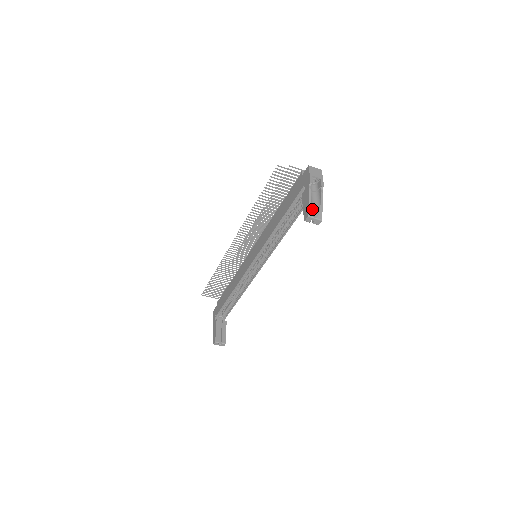
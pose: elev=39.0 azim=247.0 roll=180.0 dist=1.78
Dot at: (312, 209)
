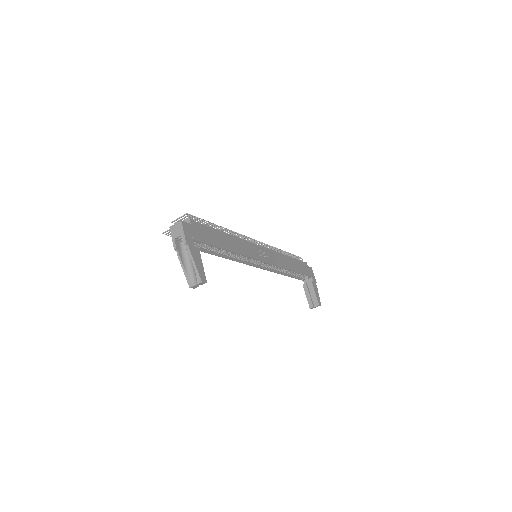
Dot at: (191, 275)
